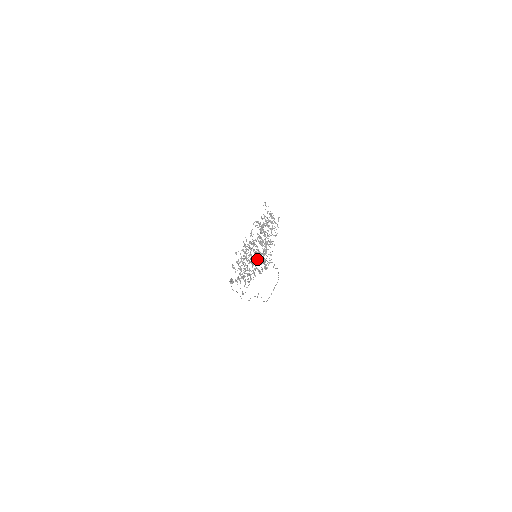
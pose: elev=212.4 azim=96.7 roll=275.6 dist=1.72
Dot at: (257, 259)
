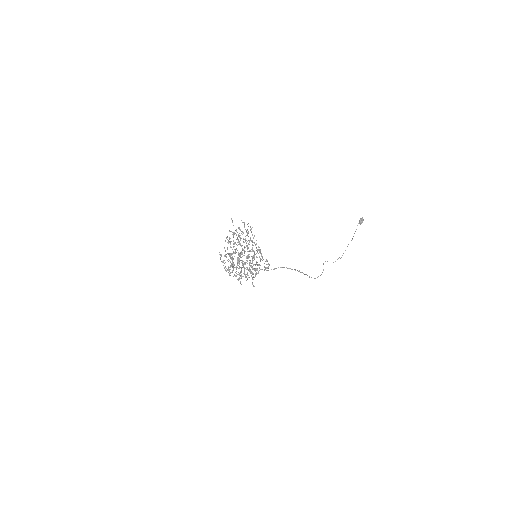
Dot at: (238, 268)
